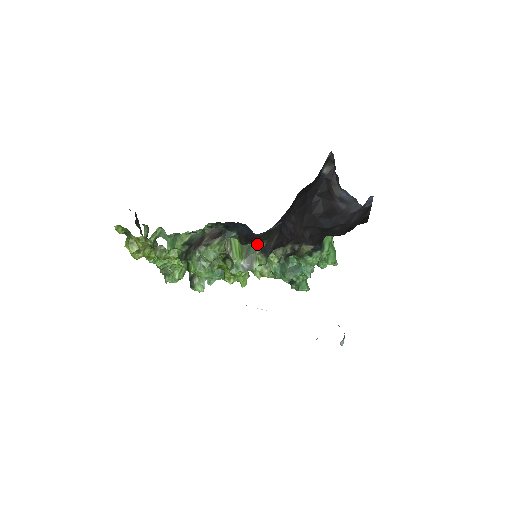
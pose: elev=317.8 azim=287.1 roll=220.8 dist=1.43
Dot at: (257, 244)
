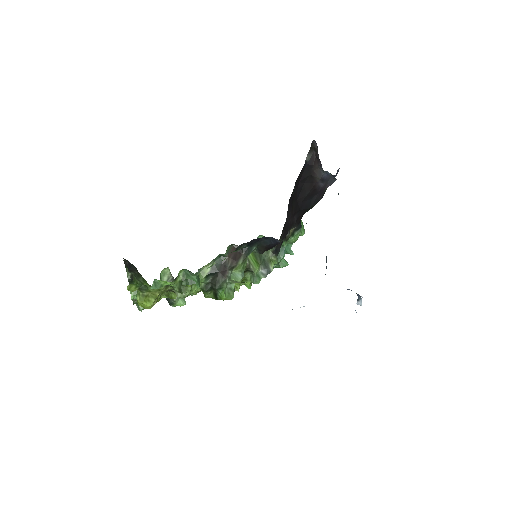
Dot at: occluded
